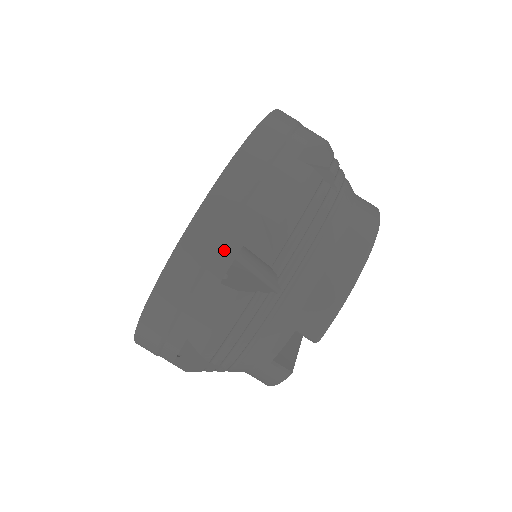
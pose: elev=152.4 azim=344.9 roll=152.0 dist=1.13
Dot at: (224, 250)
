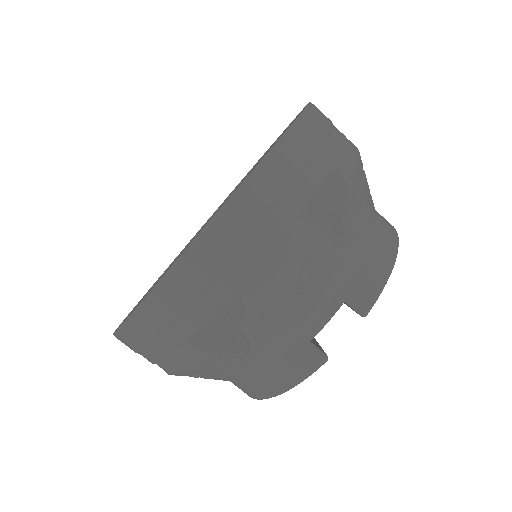
Dot at: (304, 183)
